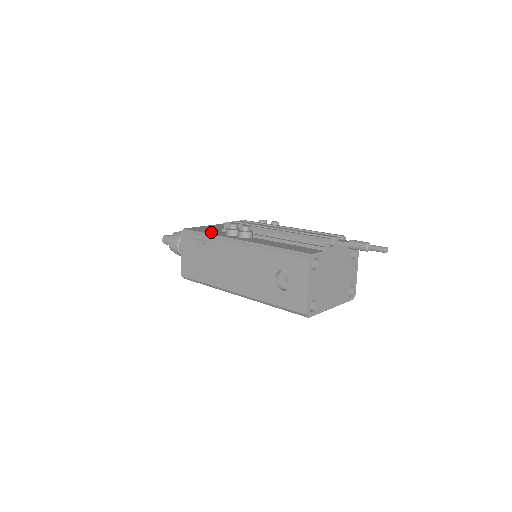
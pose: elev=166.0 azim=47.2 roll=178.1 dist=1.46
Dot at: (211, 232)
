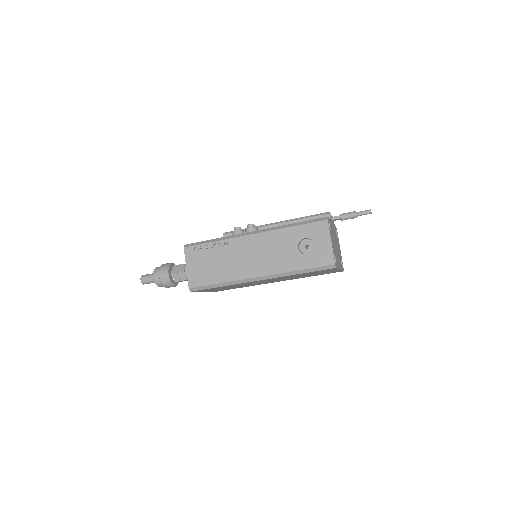
Dot at: occluded
